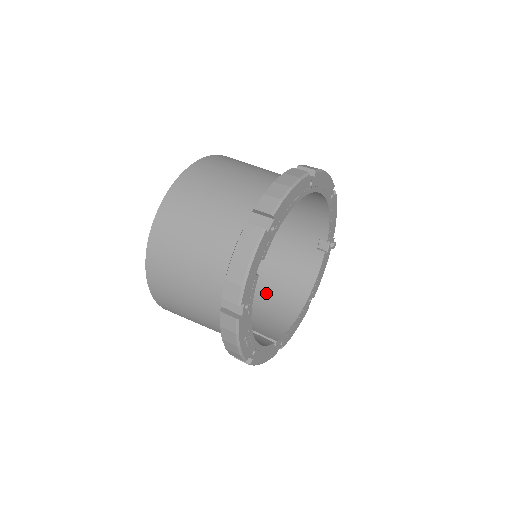
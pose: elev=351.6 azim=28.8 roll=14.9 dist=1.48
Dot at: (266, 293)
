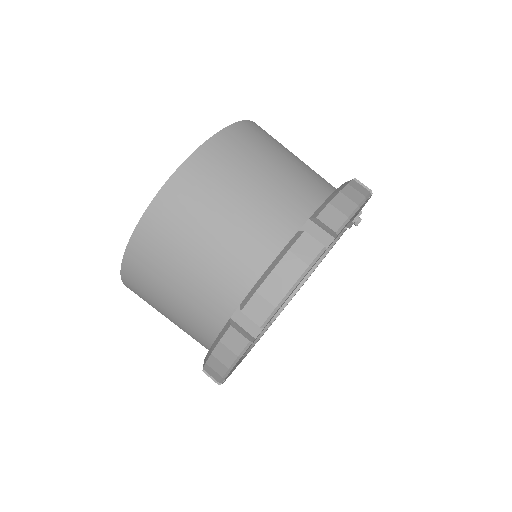
Dot at: occluded
